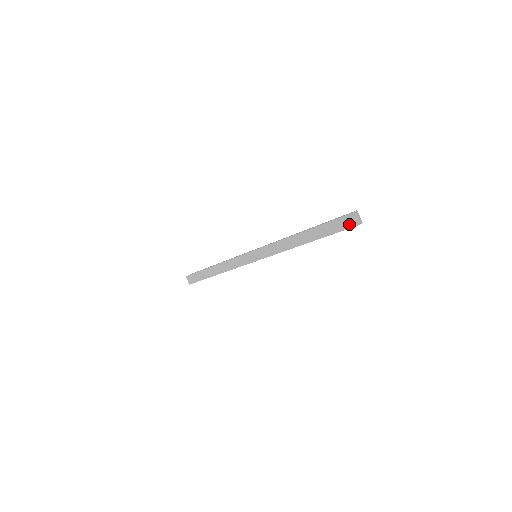
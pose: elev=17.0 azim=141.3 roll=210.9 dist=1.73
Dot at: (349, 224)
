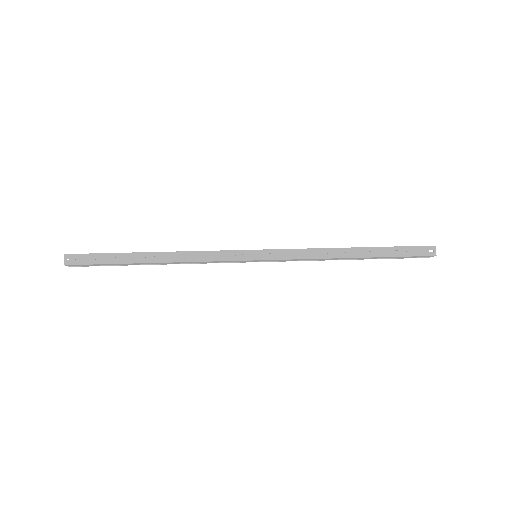
Dot at: (422, 257)
